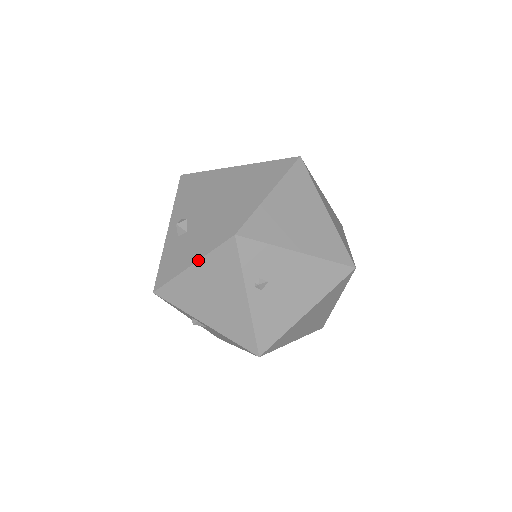
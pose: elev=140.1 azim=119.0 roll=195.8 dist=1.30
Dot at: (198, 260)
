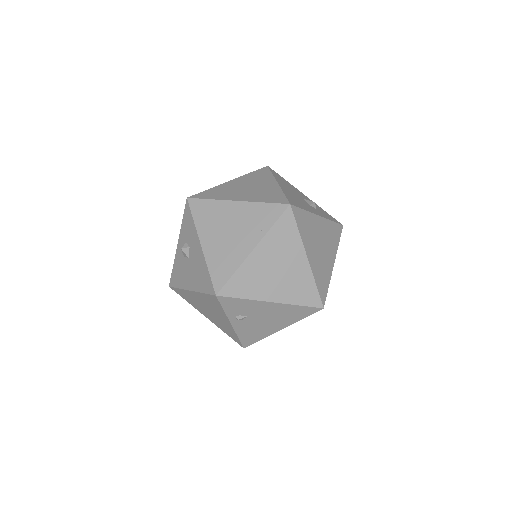
Dot at: (194, 291)
